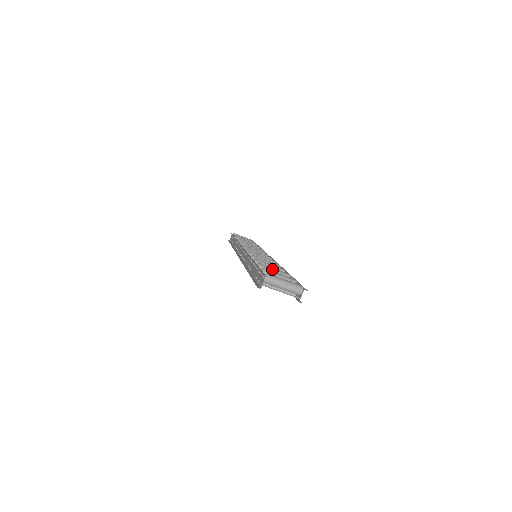
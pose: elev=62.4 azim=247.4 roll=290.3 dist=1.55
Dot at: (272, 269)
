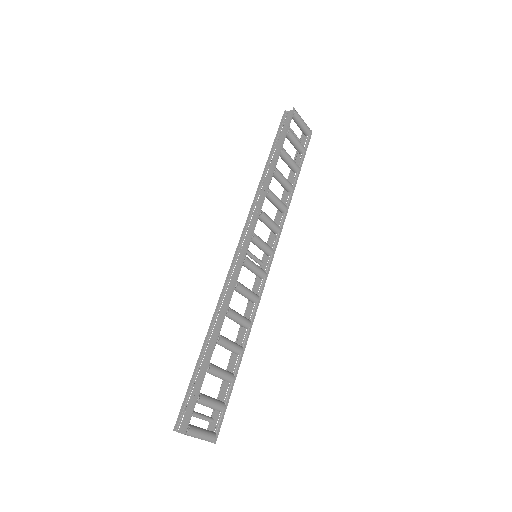
Dot at: (219, 375)
